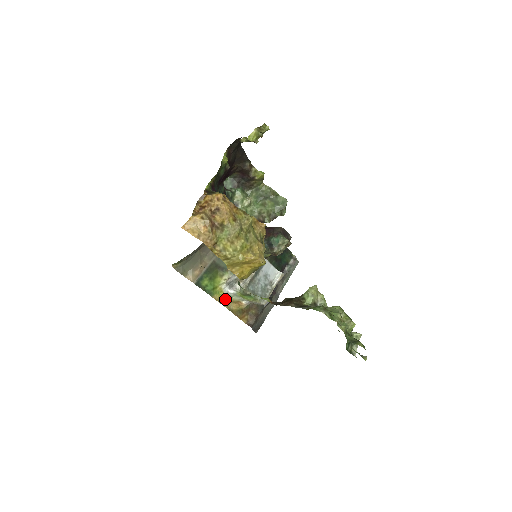
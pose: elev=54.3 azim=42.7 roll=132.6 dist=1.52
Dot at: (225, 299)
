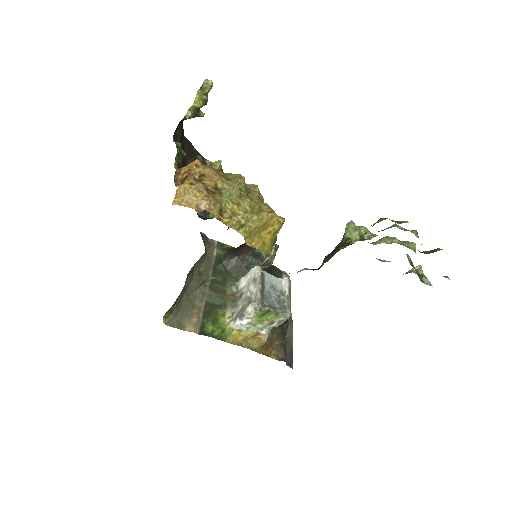
Dot at: (241, 338)
